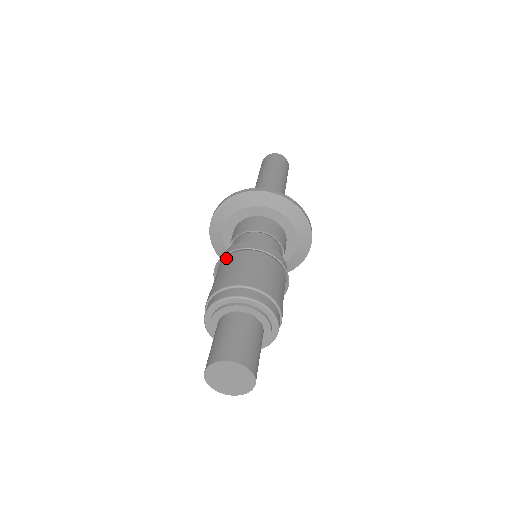
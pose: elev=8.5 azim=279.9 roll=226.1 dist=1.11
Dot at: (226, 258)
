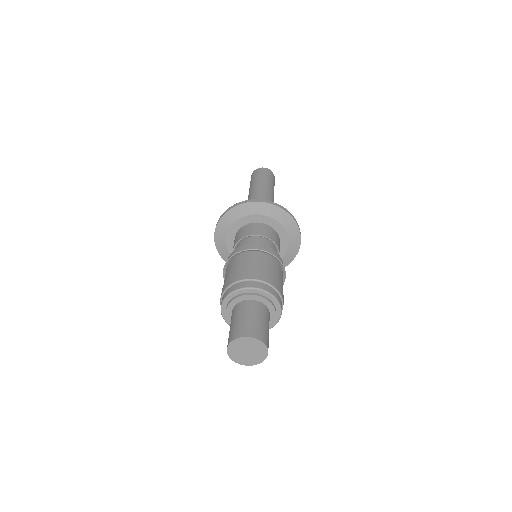
Dot at: (229, 263)
